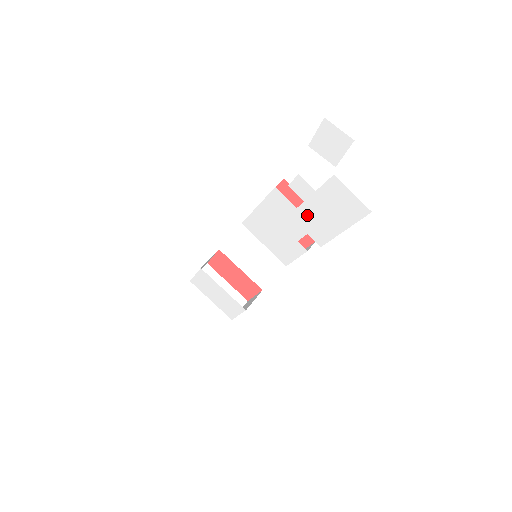
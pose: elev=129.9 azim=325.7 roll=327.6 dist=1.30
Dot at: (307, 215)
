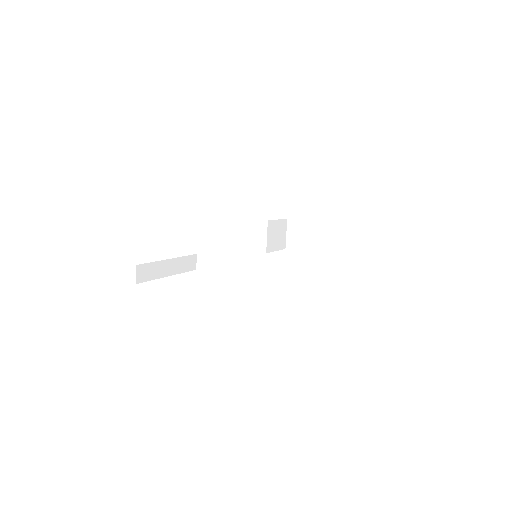
Dot at: occluded
